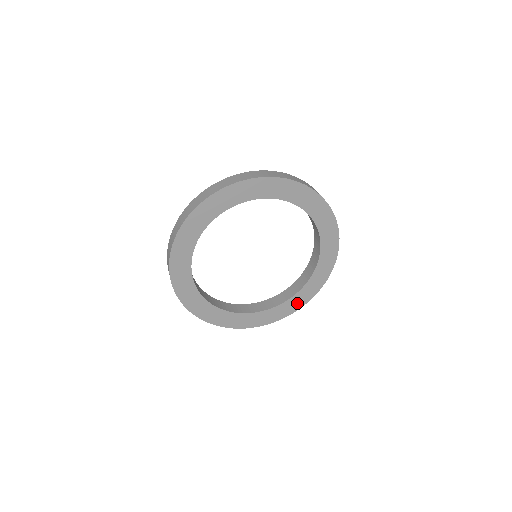
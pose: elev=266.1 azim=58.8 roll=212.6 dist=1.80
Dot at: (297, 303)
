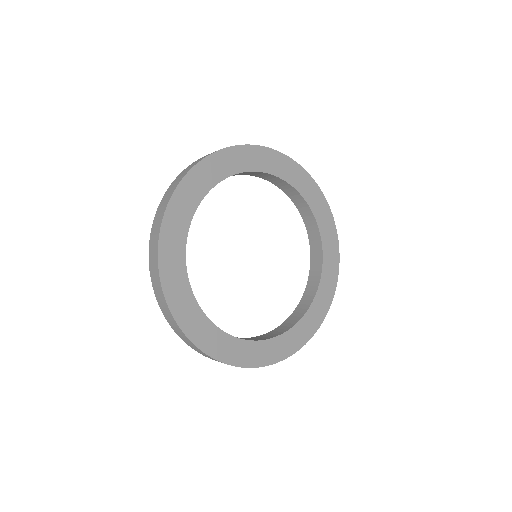
Dot at: (332, 259)
